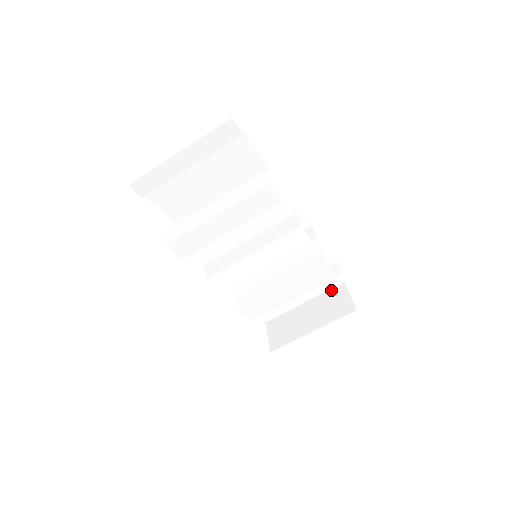
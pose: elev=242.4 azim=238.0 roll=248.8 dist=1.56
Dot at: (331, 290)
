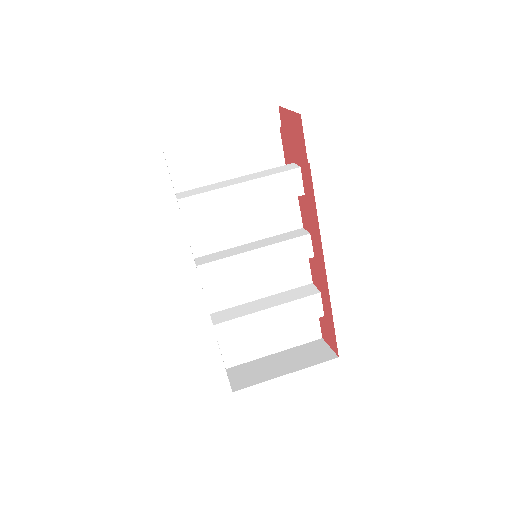
Dot at: (307, 344)
